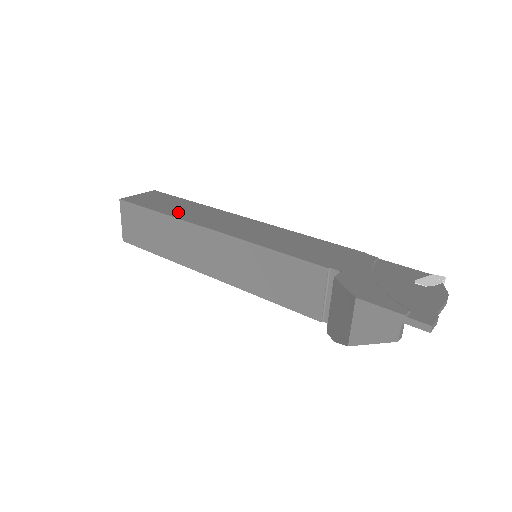
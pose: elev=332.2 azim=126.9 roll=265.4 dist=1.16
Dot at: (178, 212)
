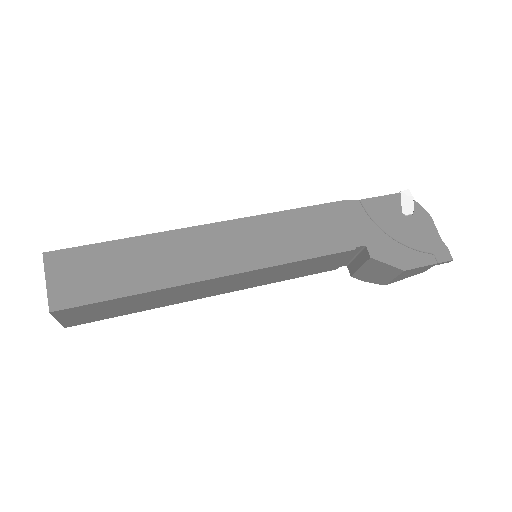
Dot at: (150, 276)
